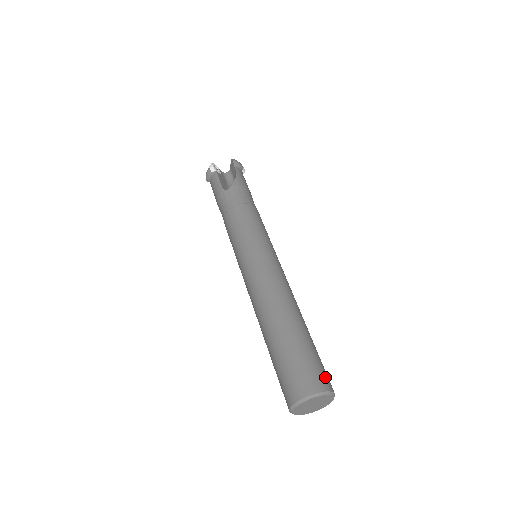
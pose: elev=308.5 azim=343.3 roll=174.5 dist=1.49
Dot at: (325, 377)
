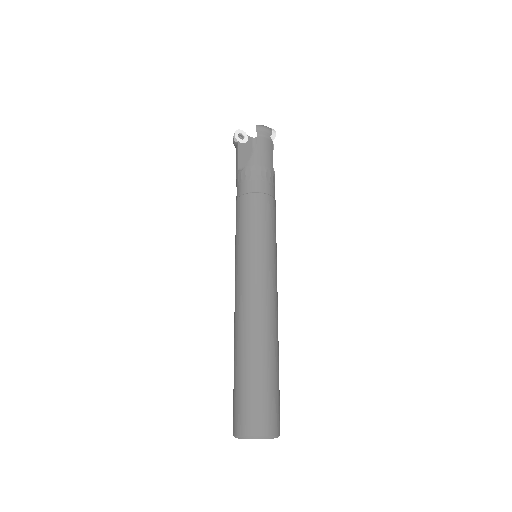
Dot at: (266, 419)
